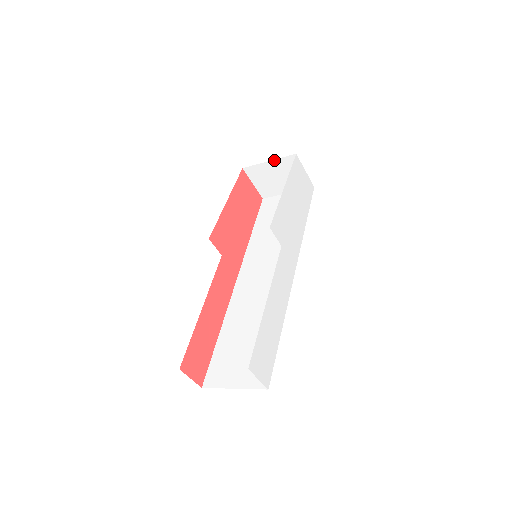
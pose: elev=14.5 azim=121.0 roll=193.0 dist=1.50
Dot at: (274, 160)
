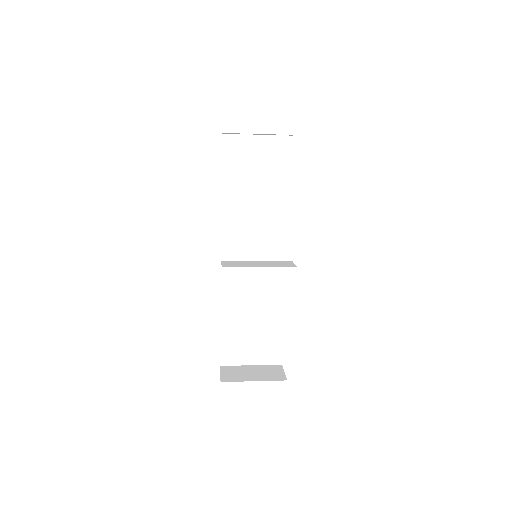
Dot at: occluded
